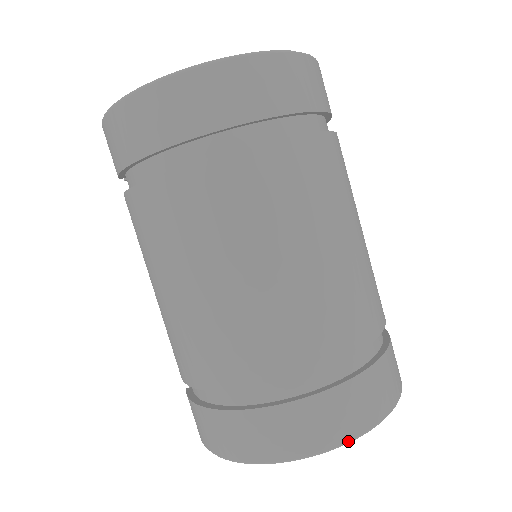
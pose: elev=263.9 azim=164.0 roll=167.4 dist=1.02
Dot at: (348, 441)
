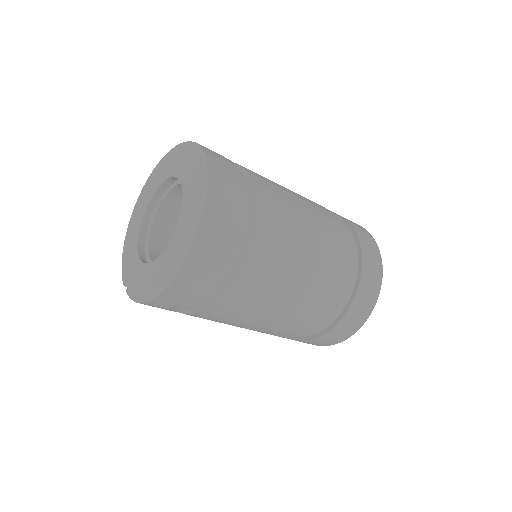
Dot at: (376, 302)
